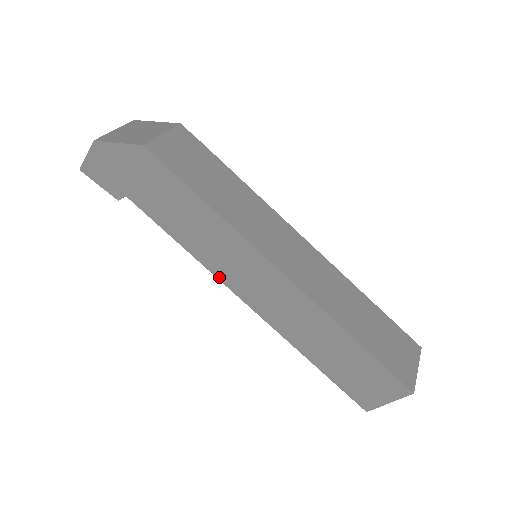
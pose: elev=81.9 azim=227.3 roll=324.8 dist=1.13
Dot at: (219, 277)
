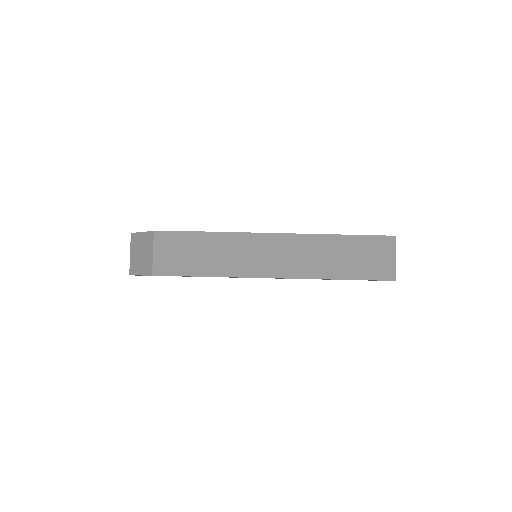
Dot at: occluded
